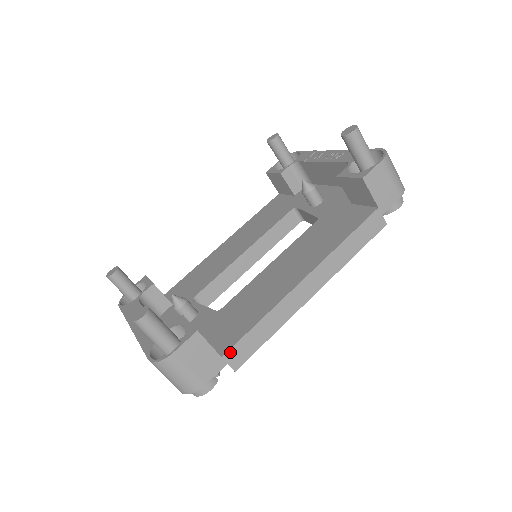
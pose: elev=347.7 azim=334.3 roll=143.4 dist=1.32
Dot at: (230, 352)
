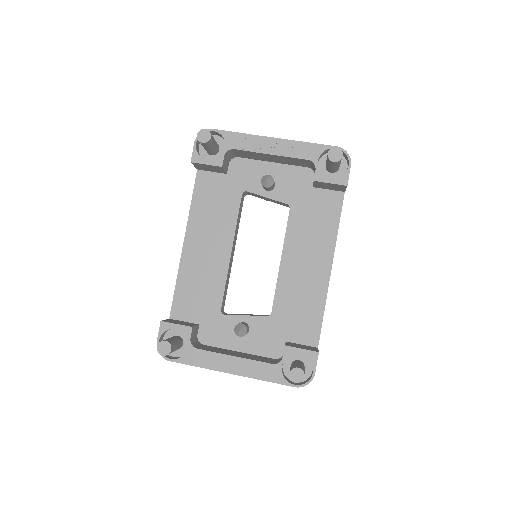
Dot at: occluded
